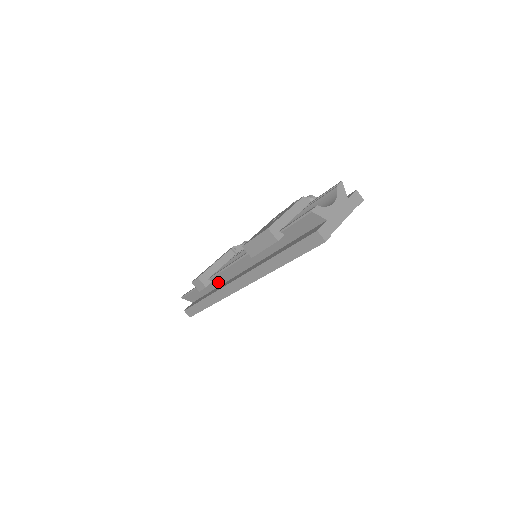
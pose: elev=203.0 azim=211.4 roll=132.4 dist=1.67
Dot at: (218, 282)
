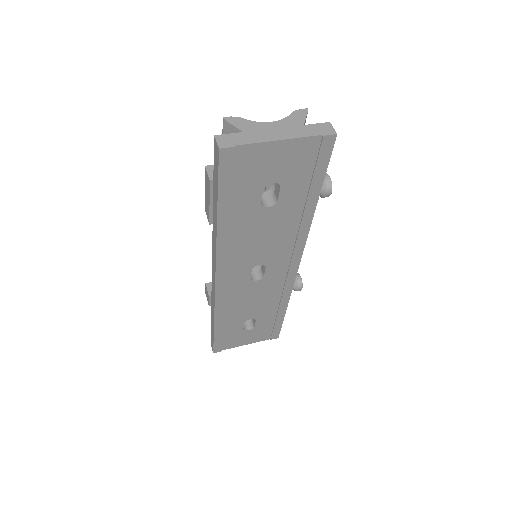
Dot at: occluded
